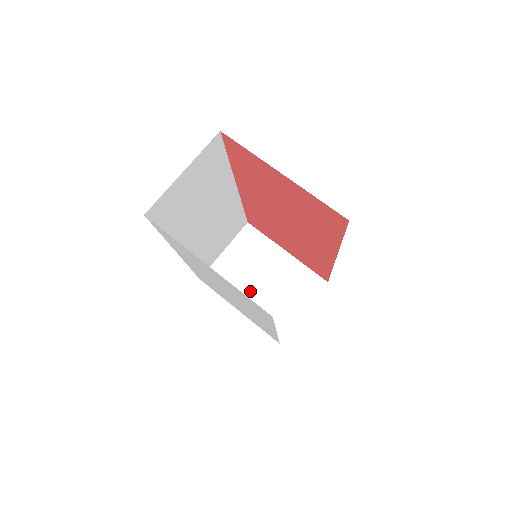
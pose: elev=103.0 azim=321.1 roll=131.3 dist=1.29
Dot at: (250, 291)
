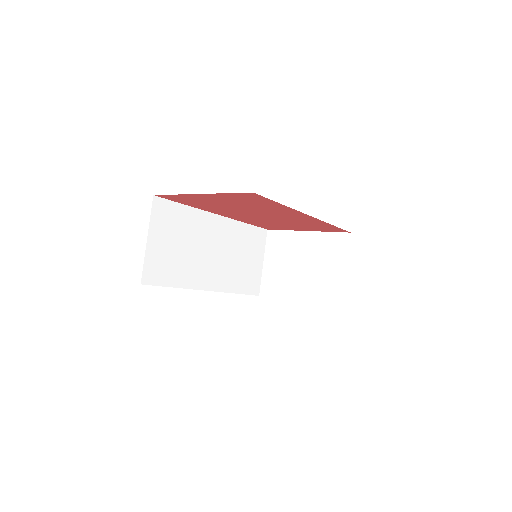
Dot at: (298, 281)
